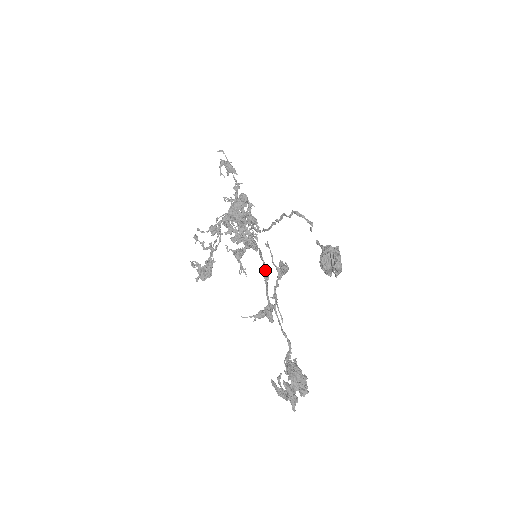
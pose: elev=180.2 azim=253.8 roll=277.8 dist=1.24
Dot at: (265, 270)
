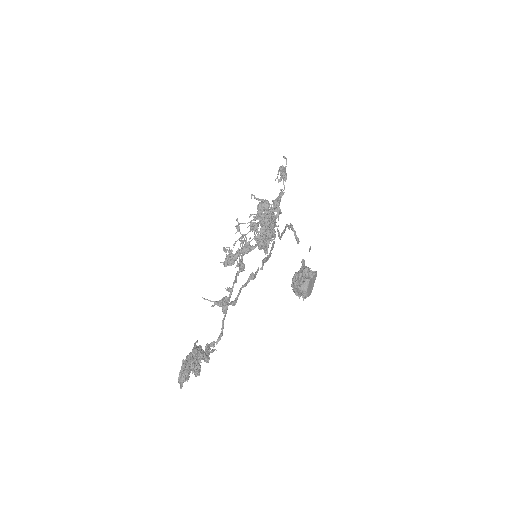
Dot at: (256, 271)
